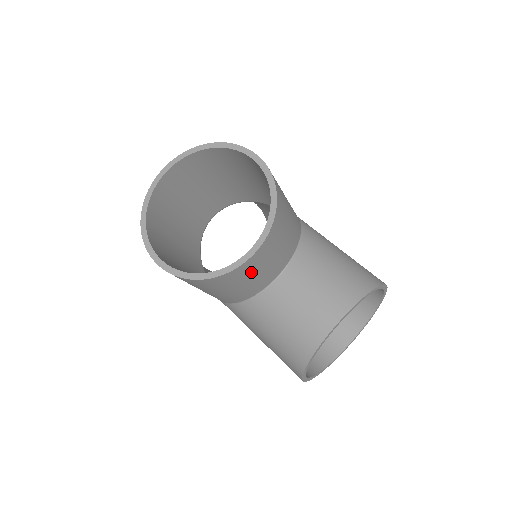
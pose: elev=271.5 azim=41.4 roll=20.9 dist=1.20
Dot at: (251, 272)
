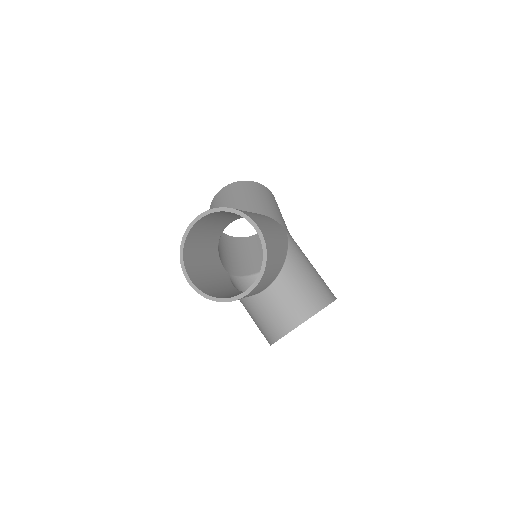
Dot at: occluded
